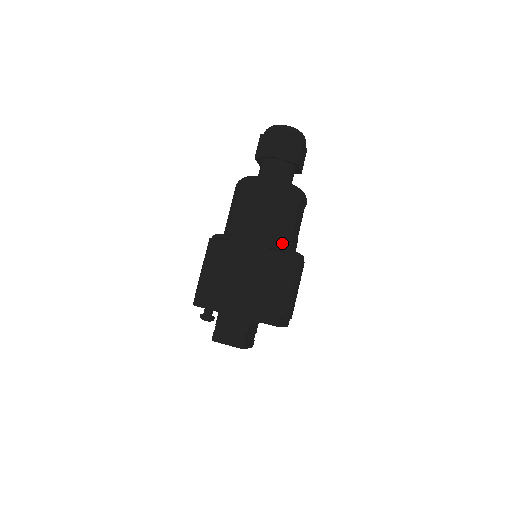
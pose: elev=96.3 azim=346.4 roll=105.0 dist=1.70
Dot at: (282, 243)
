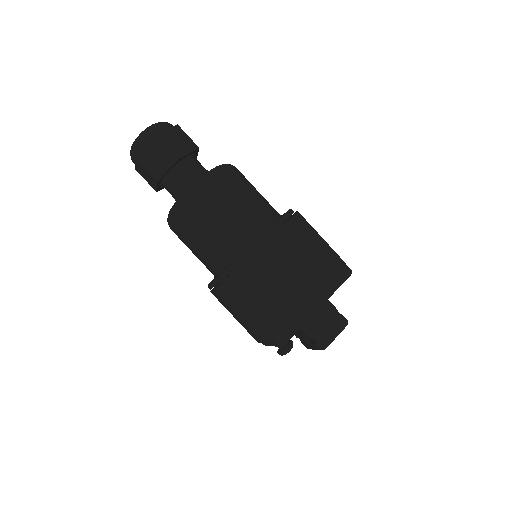
Dot at: (276, 214)
